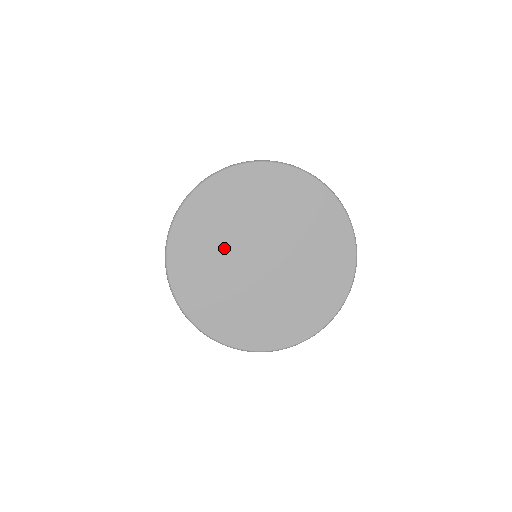
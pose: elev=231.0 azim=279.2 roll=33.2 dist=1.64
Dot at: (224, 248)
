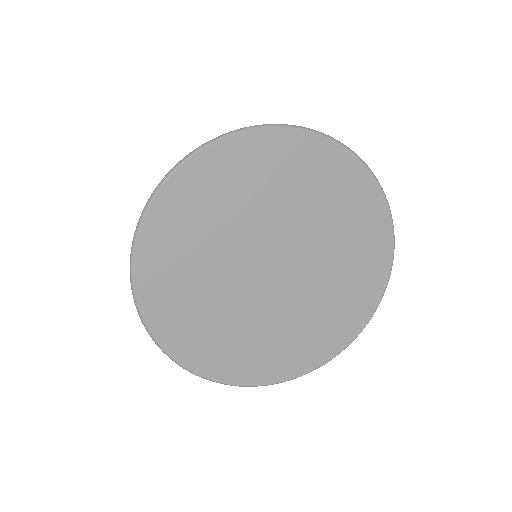
Dot at: (220, 253)
